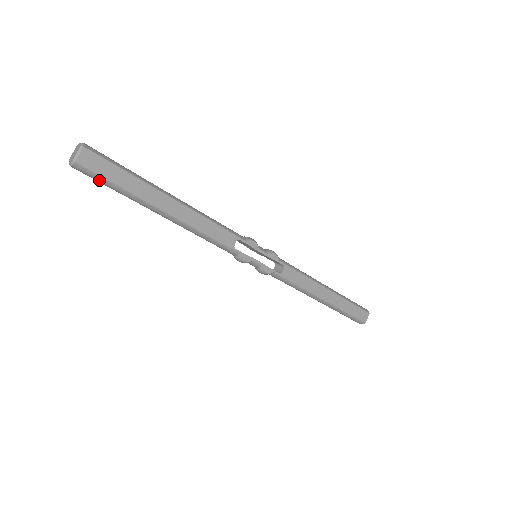
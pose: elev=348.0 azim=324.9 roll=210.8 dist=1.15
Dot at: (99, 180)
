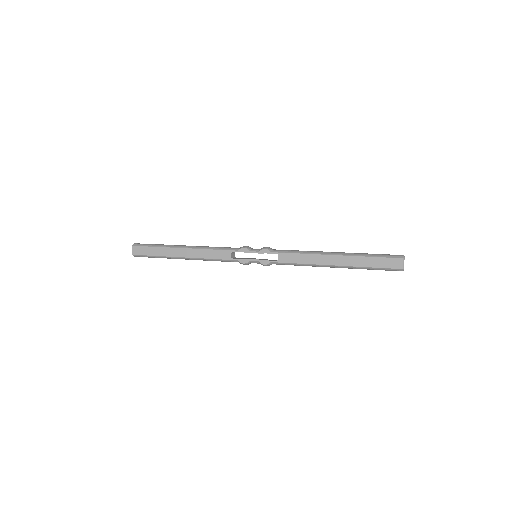
Dot at: occluded
